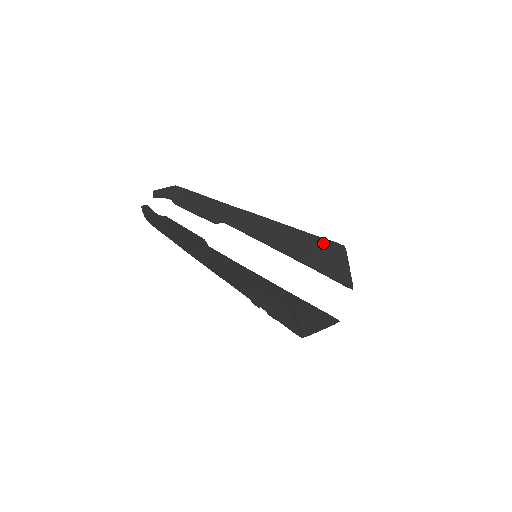
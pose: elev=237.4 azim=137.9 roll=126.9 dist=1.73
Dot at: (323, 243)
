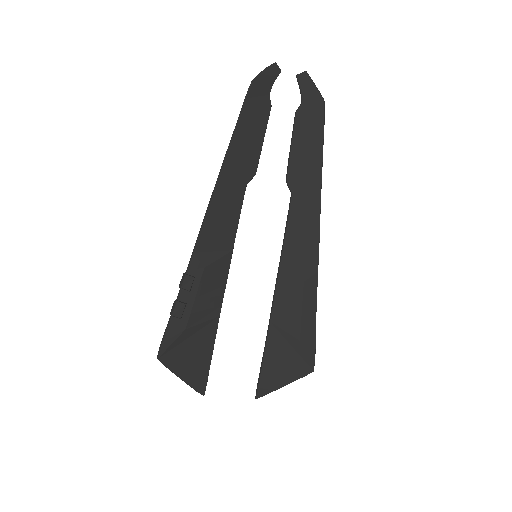
Dot at: (308, 341)
